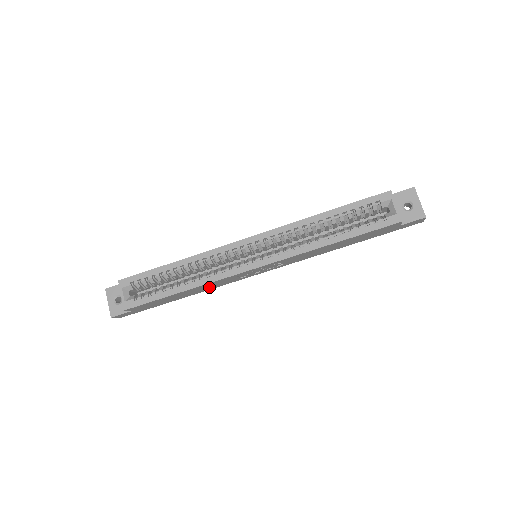
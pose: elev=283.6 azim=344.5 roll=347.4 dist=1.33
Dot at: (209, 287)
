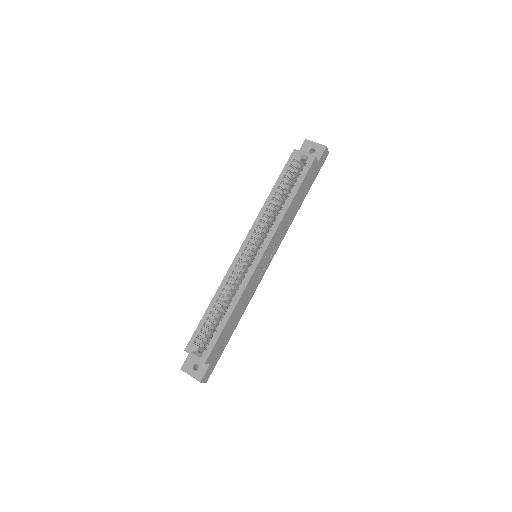
Dot at: (245, 301)
